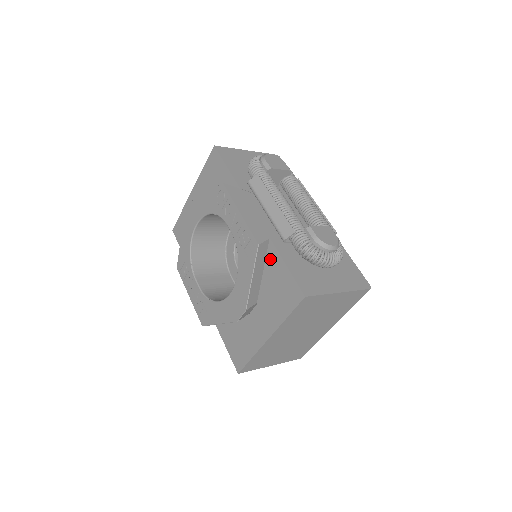
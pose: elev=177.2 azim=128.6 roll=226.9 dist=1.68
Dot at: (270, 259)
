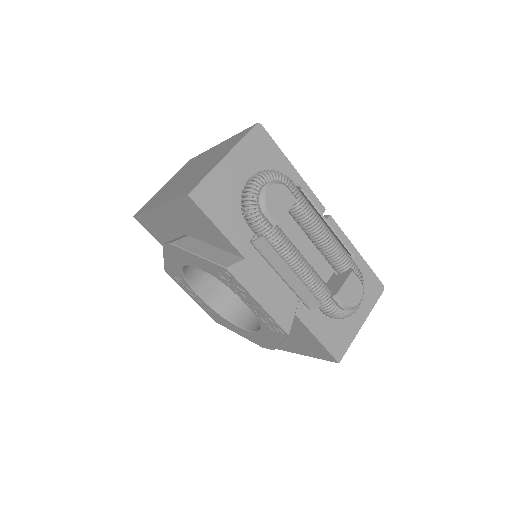
Dot at: (296, 325)
